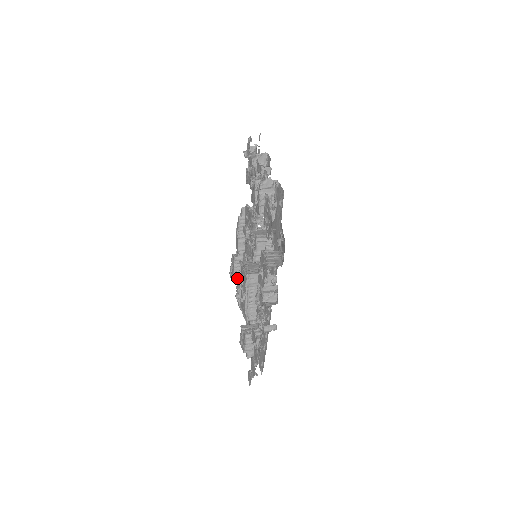
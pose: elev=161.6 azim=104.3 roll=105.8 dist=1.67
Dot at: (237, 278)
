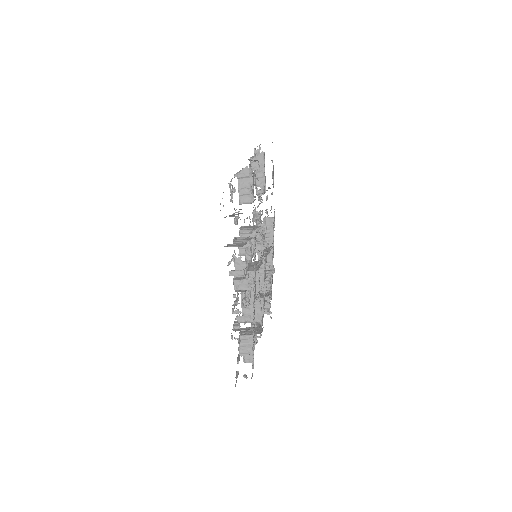
Dot at: occluded
